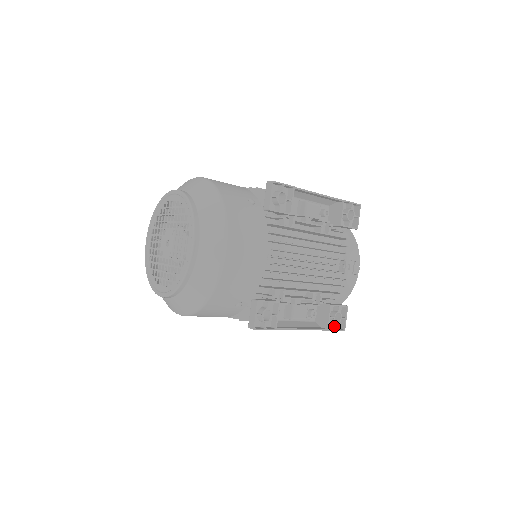
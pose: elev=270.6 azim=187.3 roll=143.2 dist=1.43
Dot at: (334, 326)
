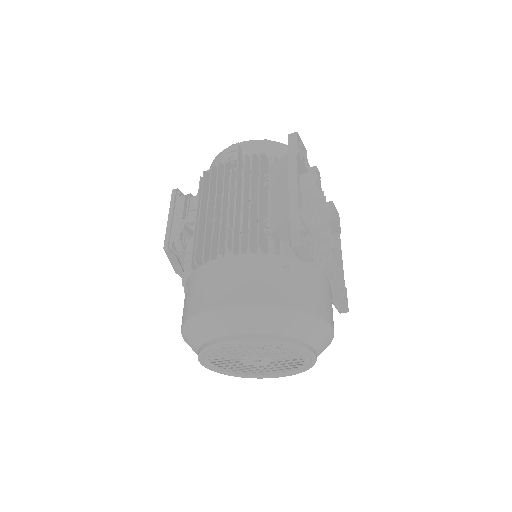
Dot at: occluded
